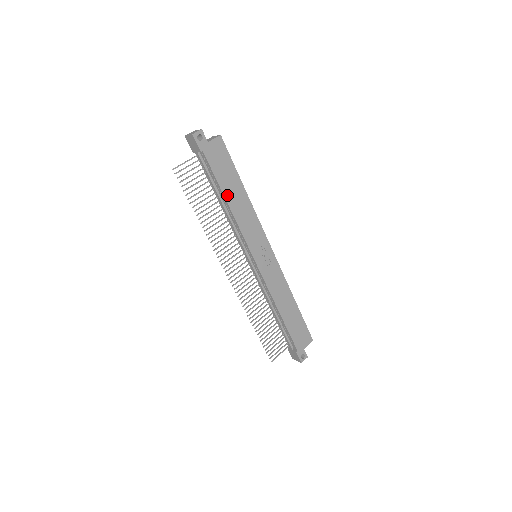
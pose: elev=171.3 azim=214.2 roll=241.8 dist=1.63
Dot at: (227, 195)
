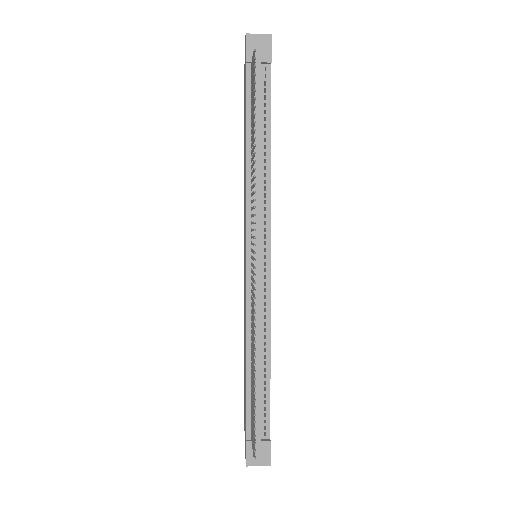
Dot at: (270, 141)
